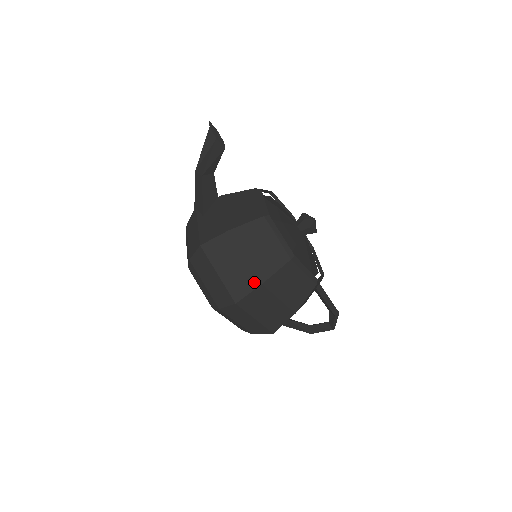
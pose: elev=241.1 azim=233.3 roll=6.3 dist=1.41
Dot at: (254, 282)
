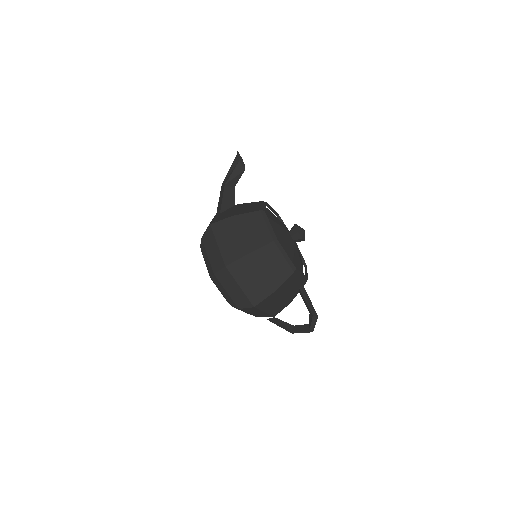
Dot at: (242, 252)
